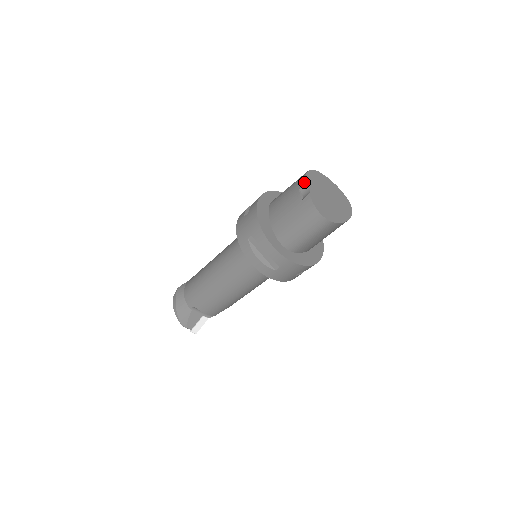
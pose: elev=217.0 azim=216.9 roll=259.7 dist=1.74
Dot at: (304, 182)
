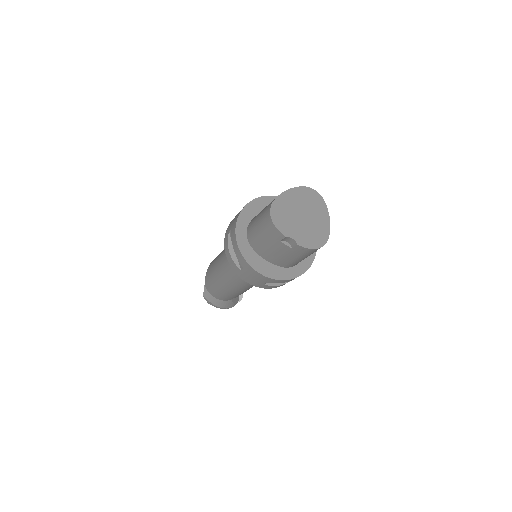
Dot at: (281, 236)
